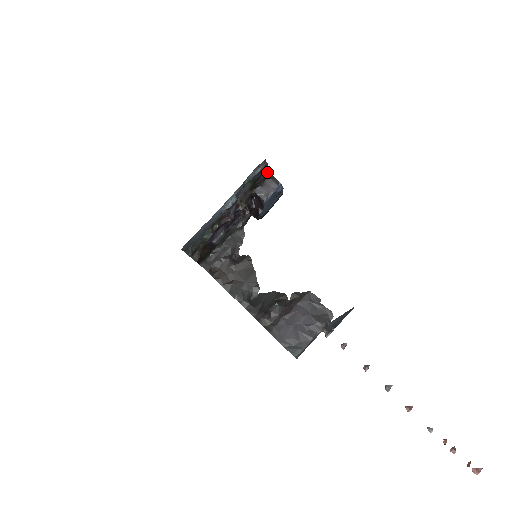
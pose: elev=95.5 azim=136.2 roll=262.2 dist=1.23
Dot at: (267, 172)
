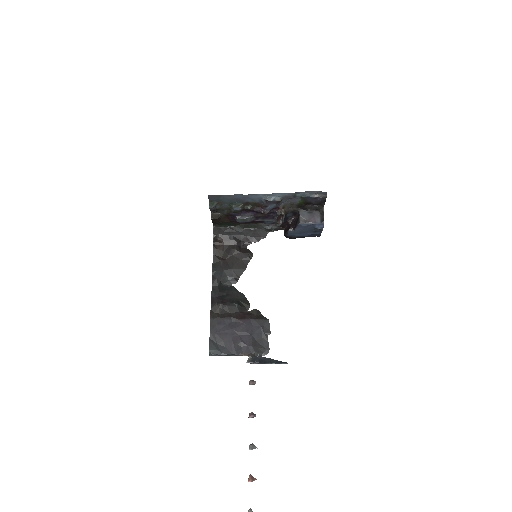
Dot at: (322, 206)
